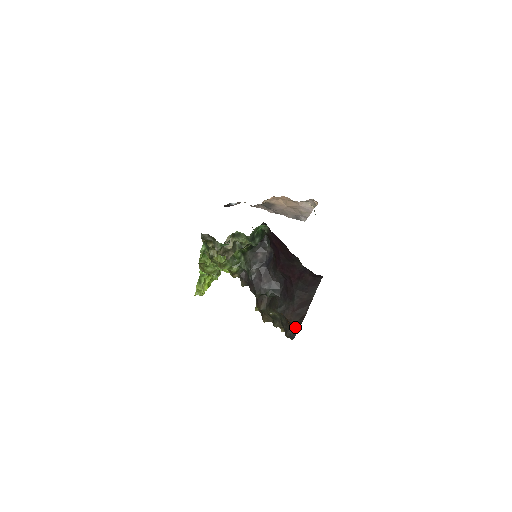
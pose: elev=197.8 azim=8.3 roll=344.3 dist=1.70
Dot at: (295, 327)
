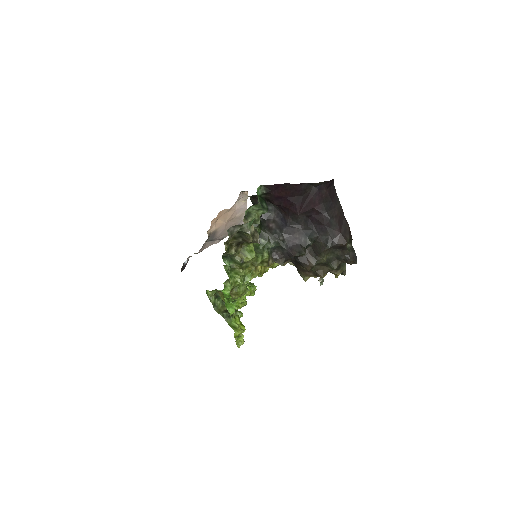
Dot at: (350, 248)
